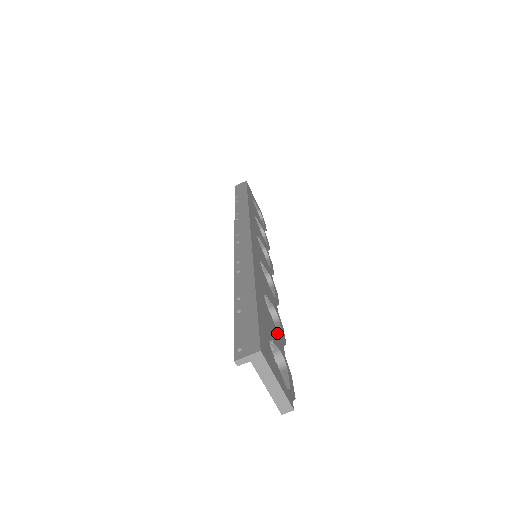
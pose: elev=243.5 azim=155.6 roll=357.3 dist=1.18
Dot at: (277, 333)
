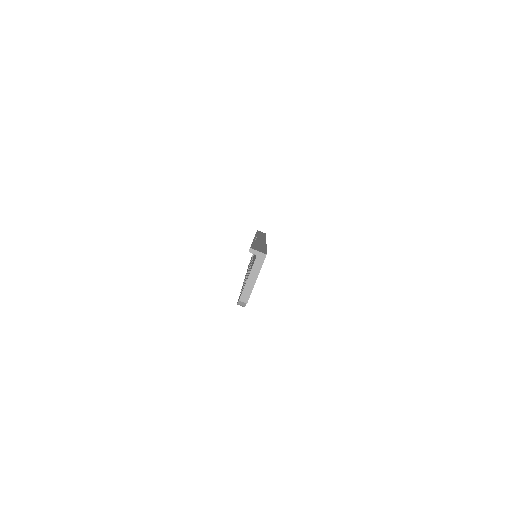
Dot at: occluded
